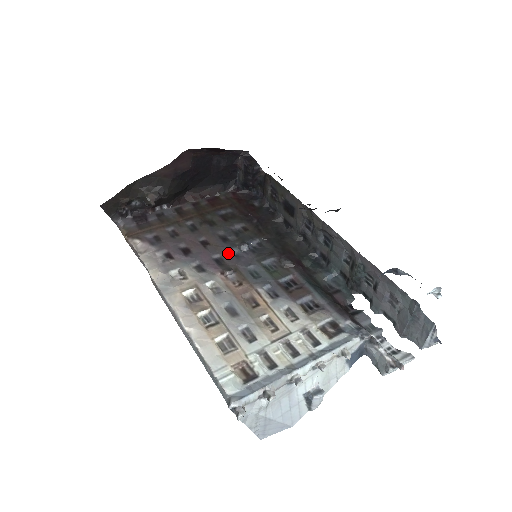
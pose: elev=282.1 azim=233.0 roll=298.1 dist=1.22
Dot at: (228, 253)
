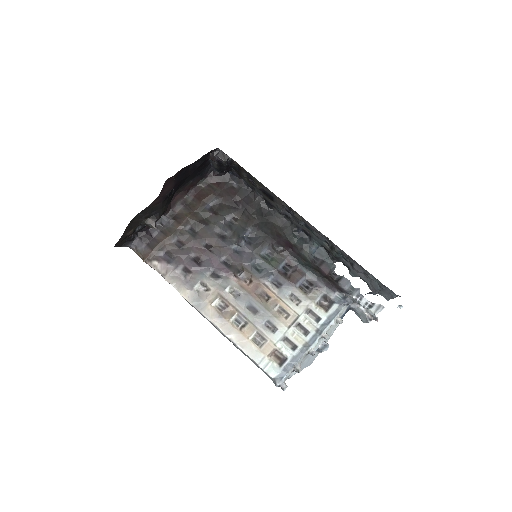
Dot at: (231, 252)
